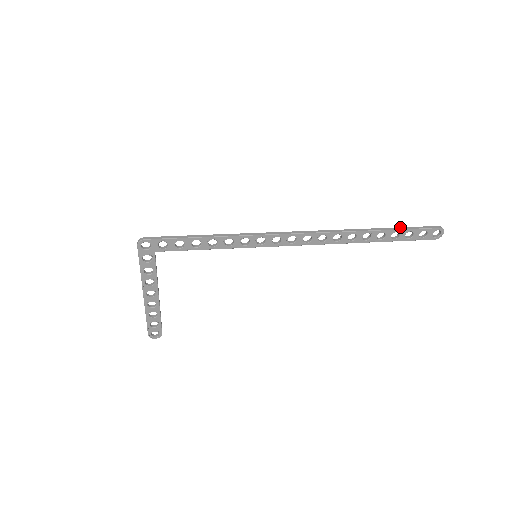
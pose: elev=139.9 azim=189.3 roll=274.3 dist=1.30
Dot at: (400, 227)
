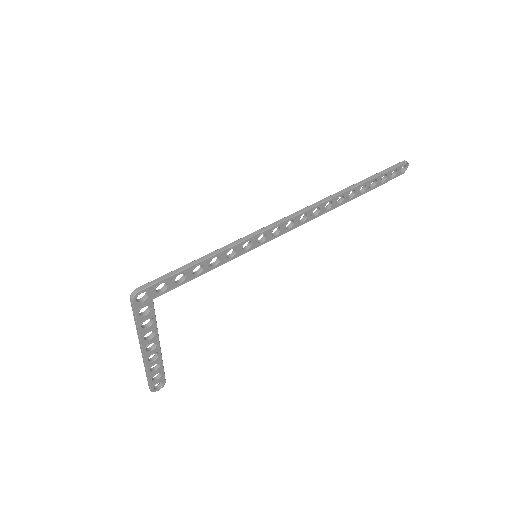
Dot at: (376, 173)
